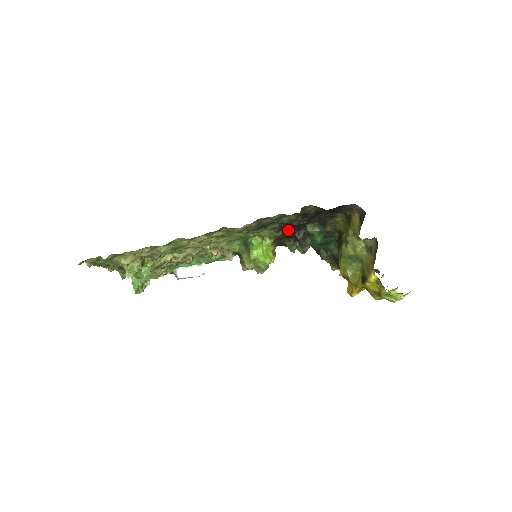
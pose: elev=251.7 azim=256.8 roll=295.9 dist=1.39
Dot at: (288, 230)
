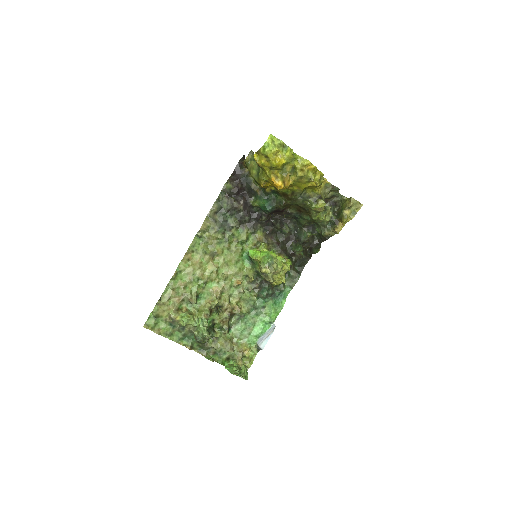
Dot at: (264, 229)
